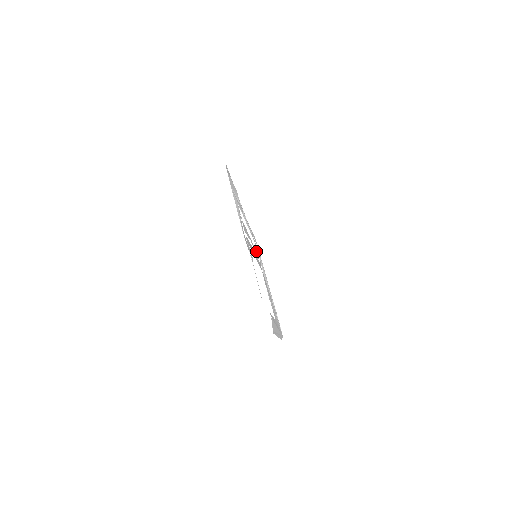
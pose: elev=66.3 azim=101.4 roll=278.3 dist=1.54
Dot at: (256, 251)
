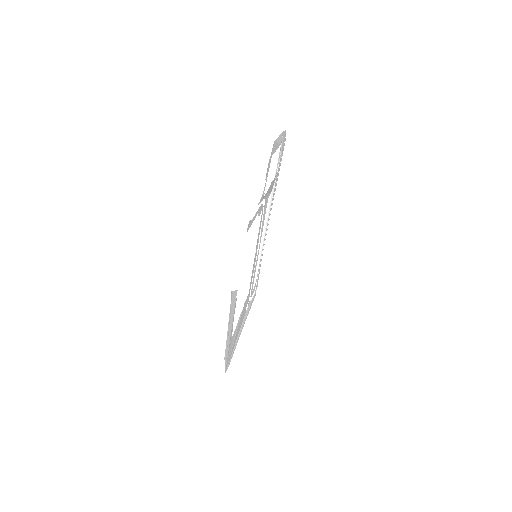
Dot at: occluded
